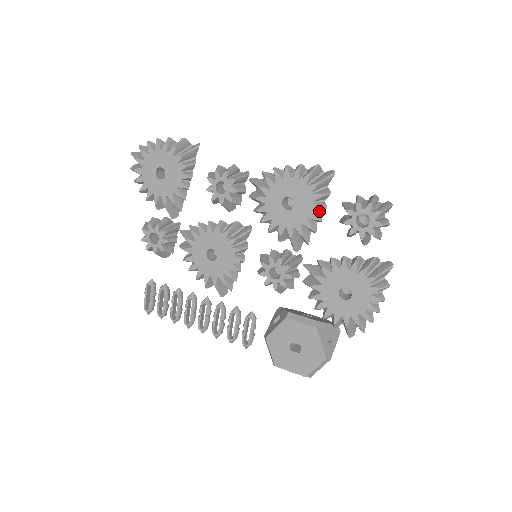
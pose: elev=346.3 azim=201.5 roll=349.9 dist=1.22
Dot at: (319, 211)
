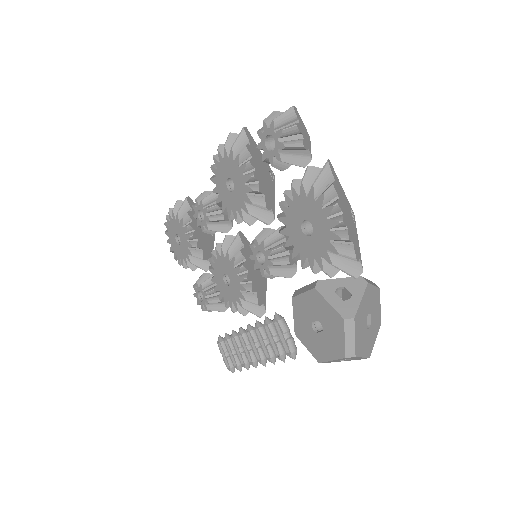
Dot at: (251, 170)
